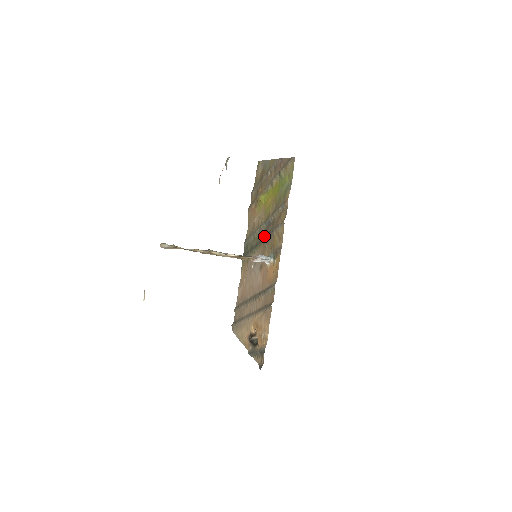
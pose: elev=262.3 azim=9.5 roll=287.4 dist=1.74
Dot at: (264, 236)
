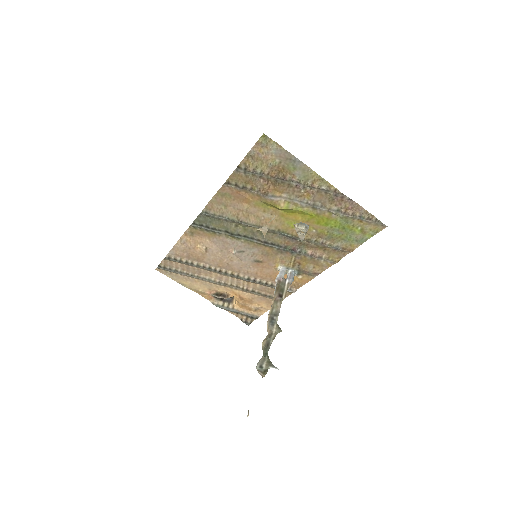
Dot at: (276, 244)
